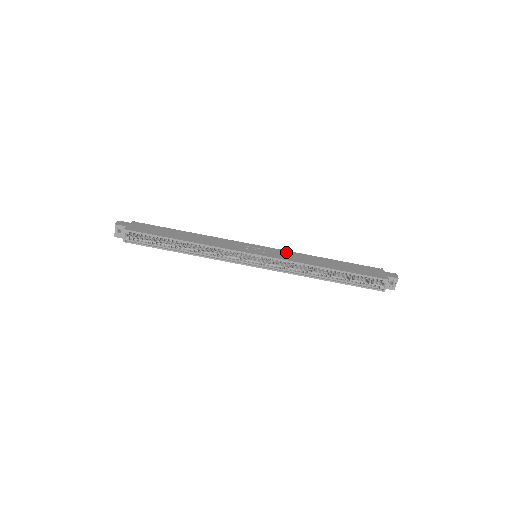
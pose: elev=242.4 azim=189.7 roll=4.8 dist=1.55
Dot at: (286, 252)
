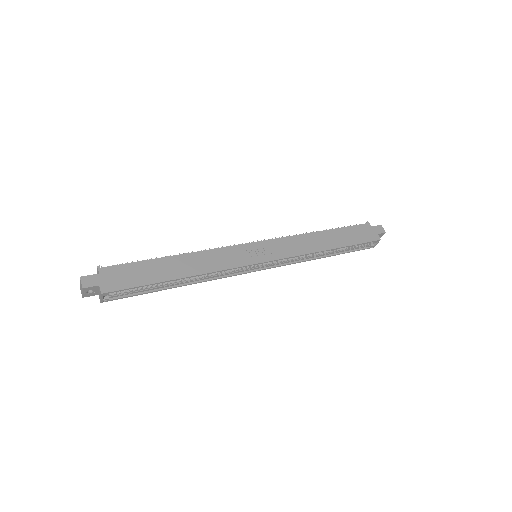
Dot at: (285, 241)
